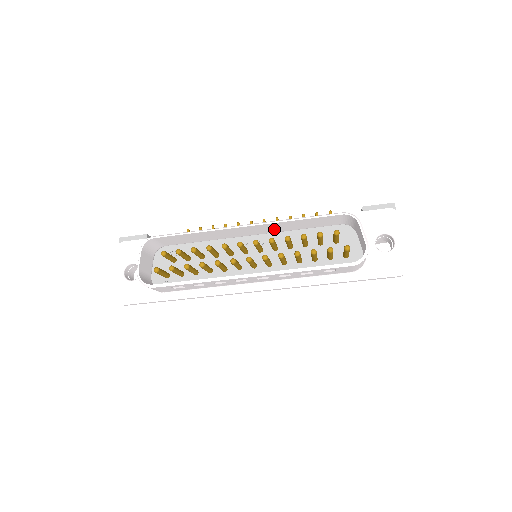
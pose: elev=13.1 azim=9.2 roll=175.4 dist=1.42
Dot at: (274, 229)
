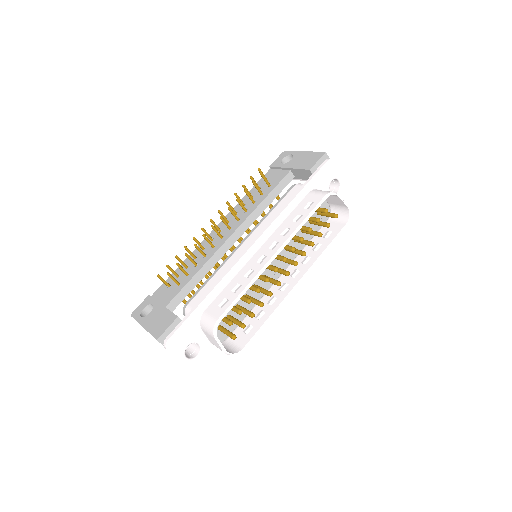
Dot at: (279, 236)
